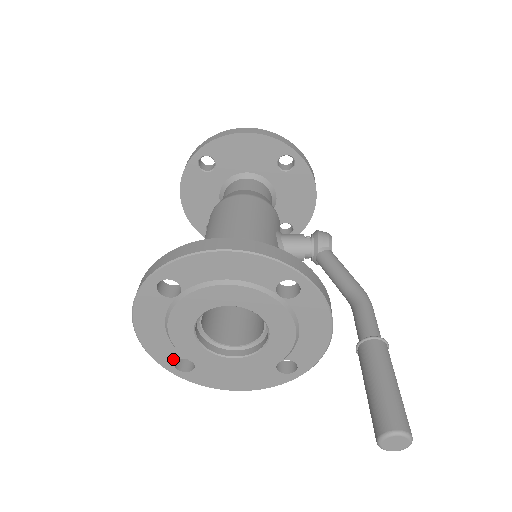
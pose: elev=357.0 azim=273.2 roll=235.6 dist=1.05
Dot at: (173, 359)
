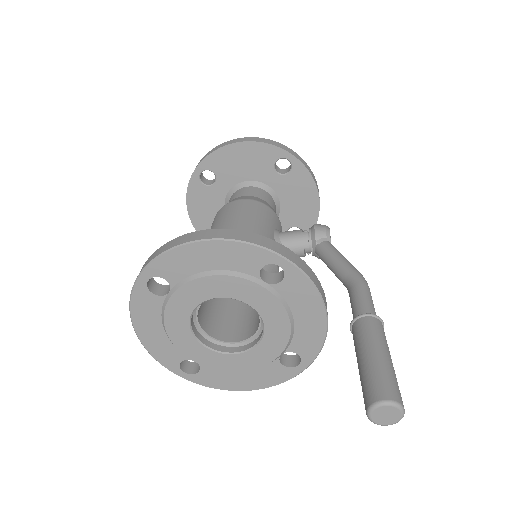
Dot at: (178, 361)
